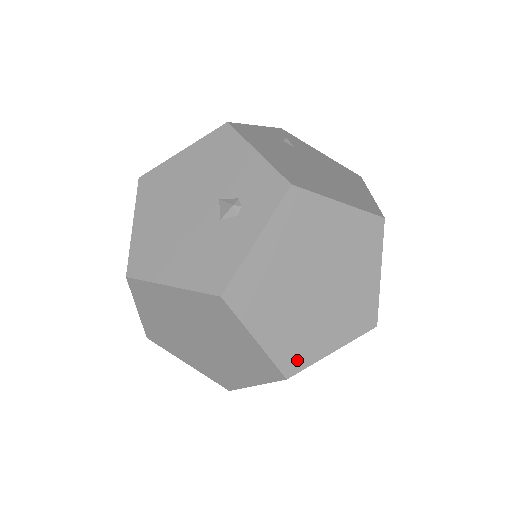
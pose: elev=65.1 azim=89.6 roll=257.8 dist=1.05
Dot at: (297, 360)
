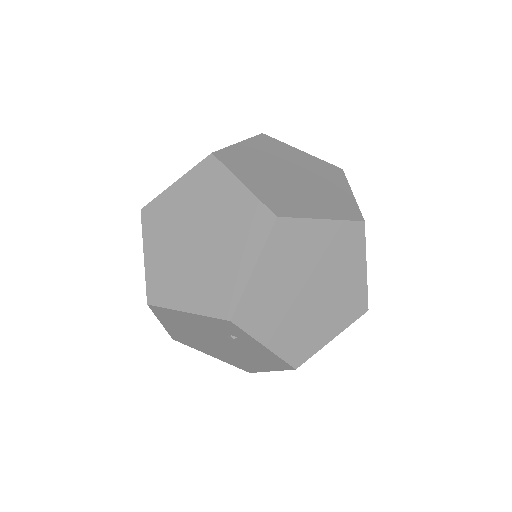
Dot at: (285, 209)
